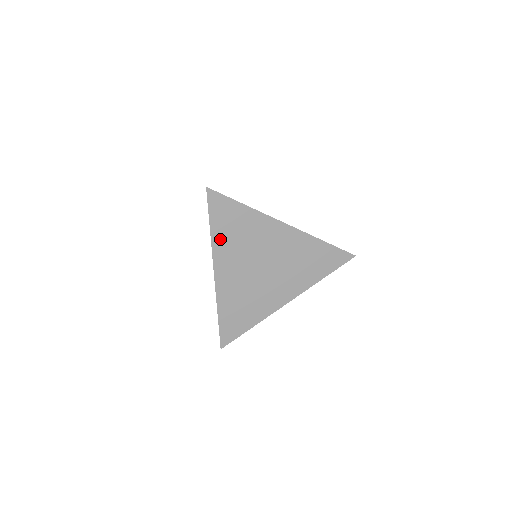
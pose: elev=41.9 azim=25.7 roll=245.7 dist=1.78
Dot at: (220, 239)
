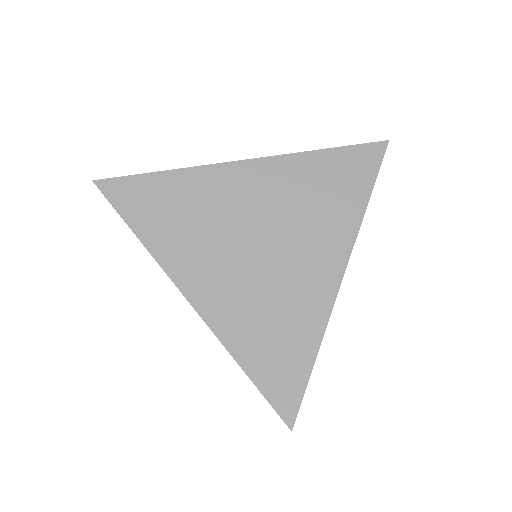
Dot at: (161, 241)
